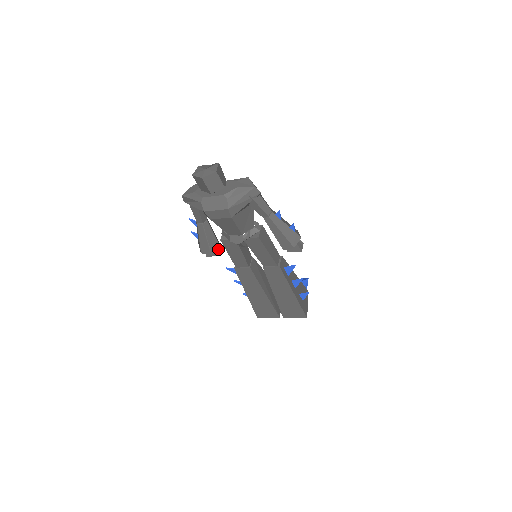
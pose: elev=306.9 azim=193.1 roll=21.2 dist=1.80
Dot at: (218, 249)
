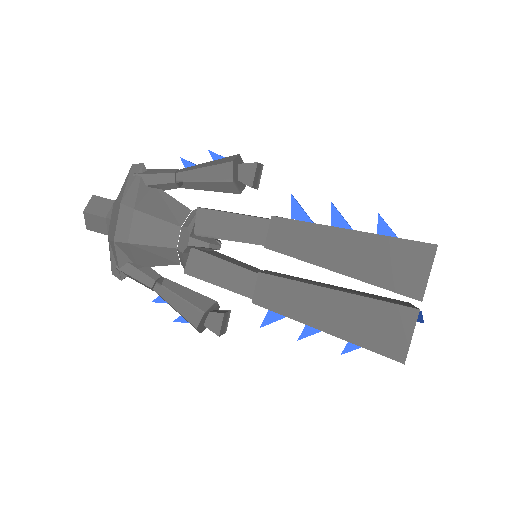
Dot at: (223, 311)
